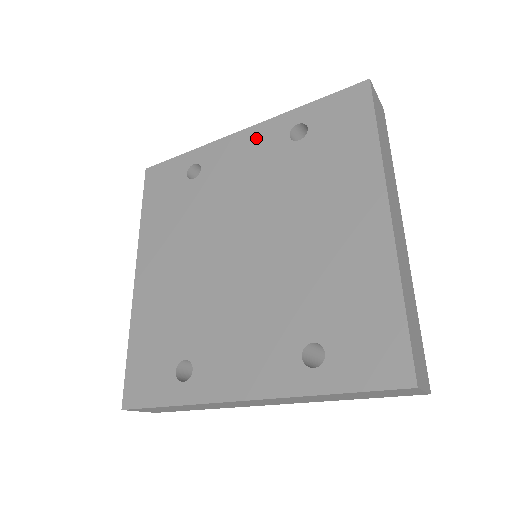
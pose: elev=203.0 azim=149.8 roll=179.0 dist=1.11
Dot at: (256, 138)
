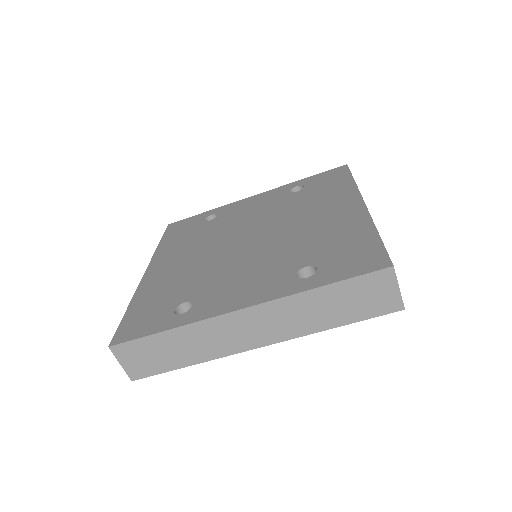
Dot at: (264, 196)
